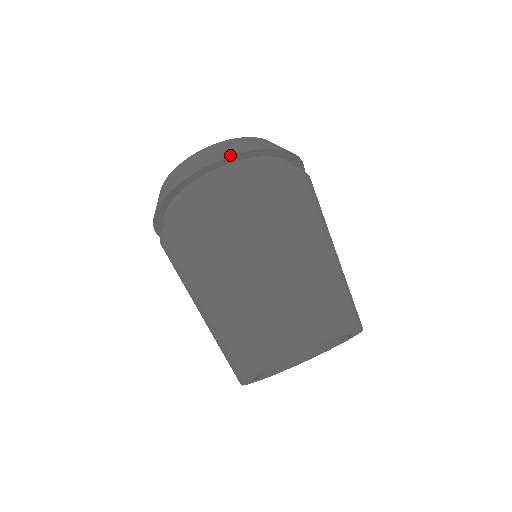
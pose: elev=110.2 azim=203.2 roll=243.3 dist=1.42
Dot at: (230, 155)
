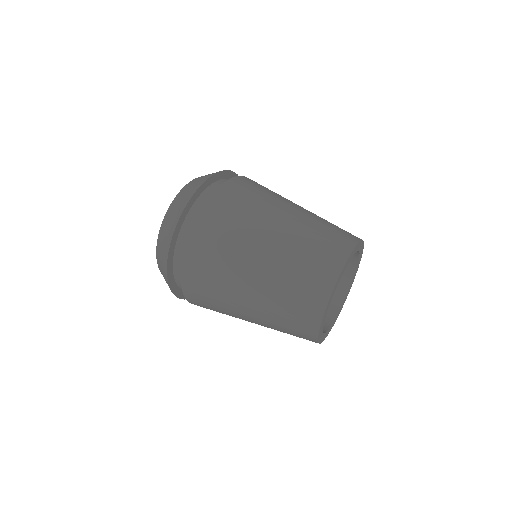
Dot at: (221, 171)
